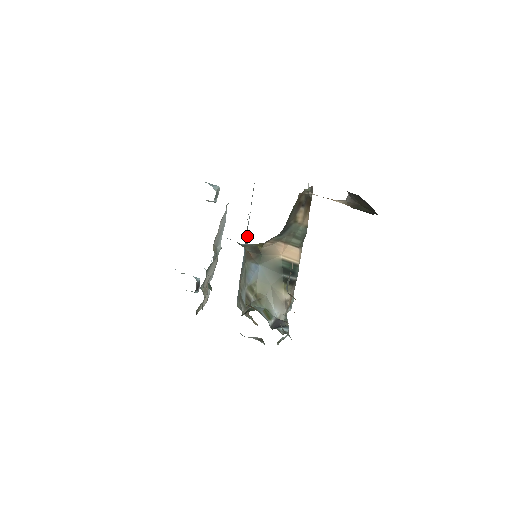
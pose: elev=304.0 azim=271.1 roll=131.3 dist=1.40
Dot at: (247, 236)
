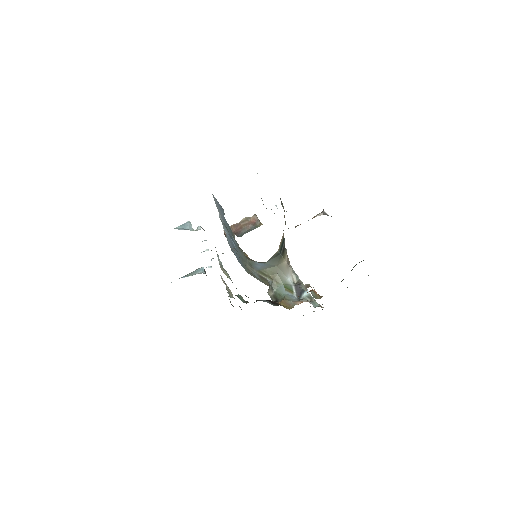
Dot at: occluded
